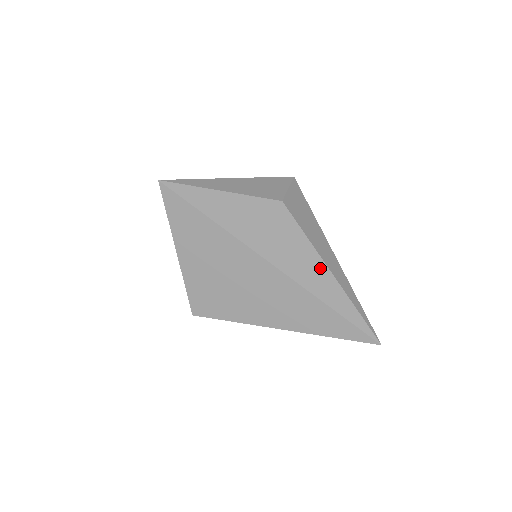
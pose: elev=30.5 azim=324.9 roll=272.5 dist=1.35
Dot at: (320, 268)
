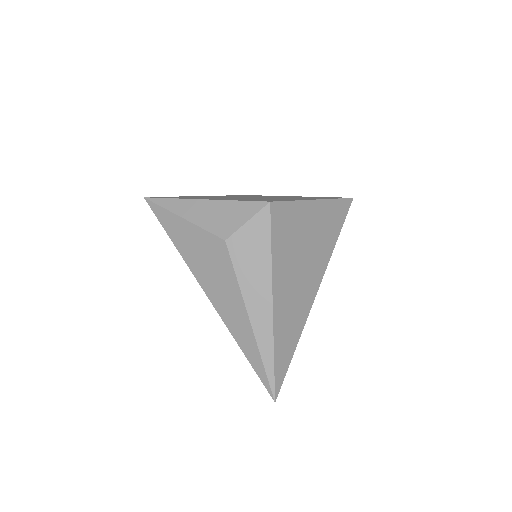
Dot at: (242, 314)
